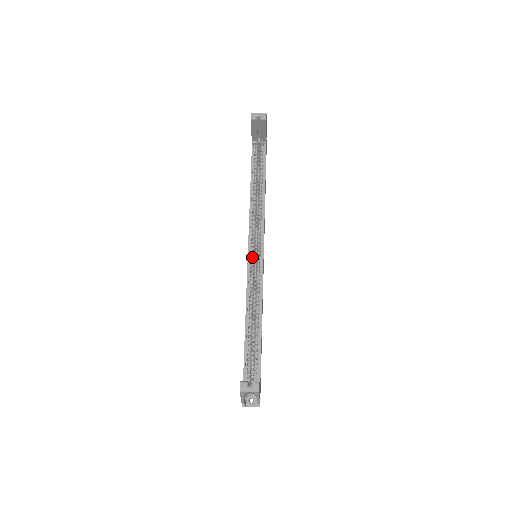
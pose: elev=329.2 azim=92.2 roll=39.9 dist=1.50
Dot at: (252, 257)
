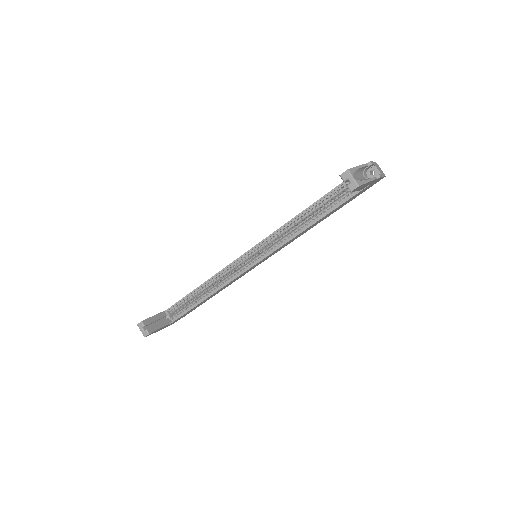
Dot at: (247, 256)
